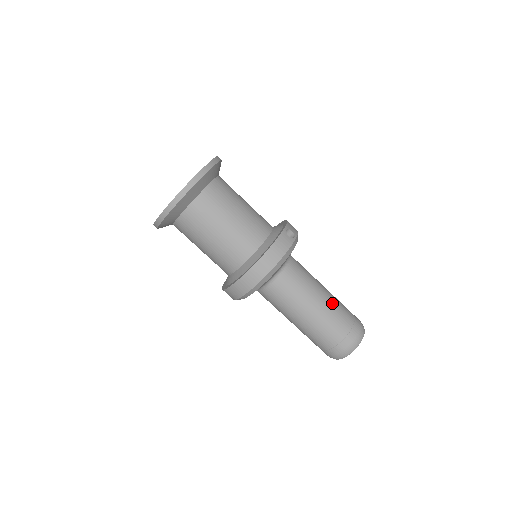
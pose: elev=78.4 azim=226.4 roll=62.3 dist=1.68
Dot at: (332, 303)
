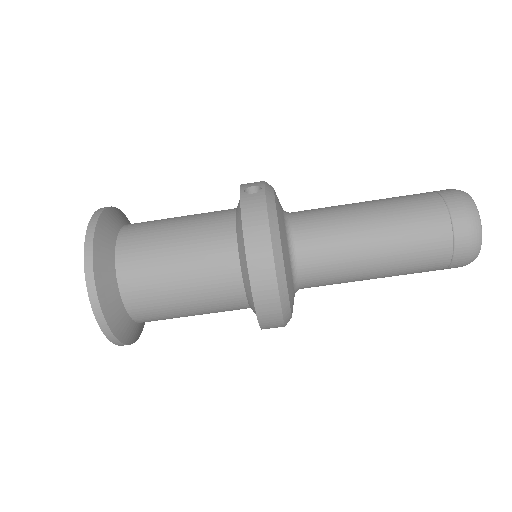
Dot at: (390, 206)
